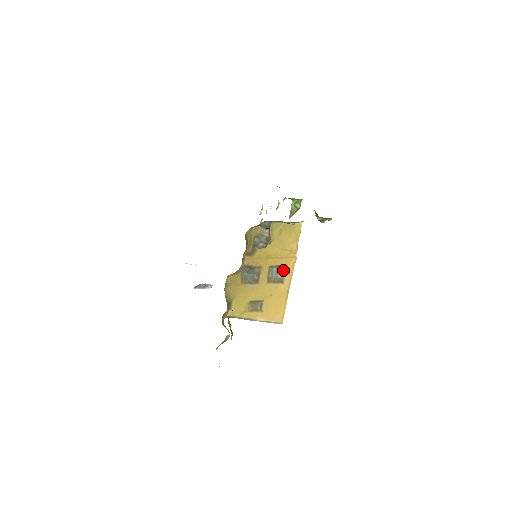
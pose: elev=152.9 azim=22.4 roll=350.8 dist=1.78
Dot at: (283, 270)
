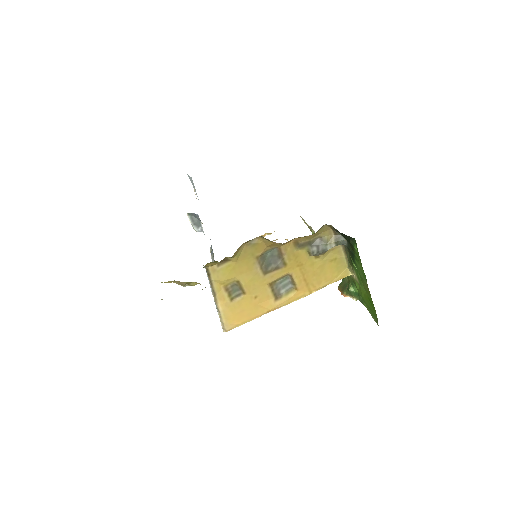
Dot at: (290, 290)
